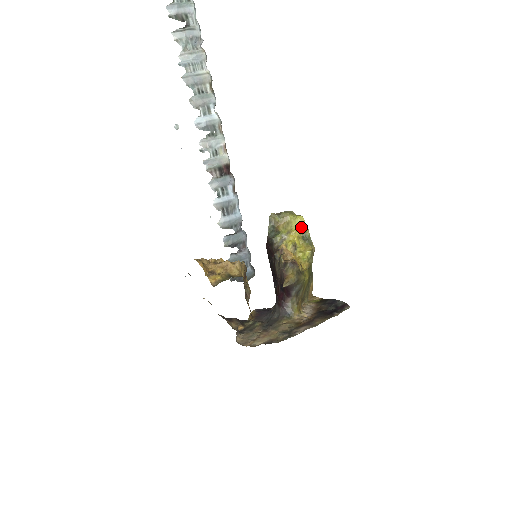
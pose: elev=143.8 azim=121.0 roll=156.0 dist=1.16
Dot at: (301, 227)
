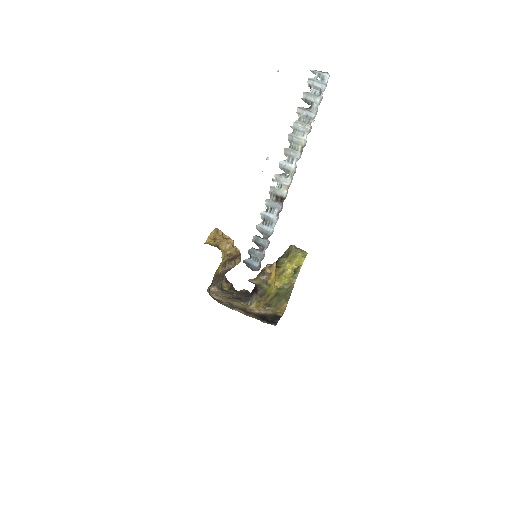
Dot at: (299, 264)
